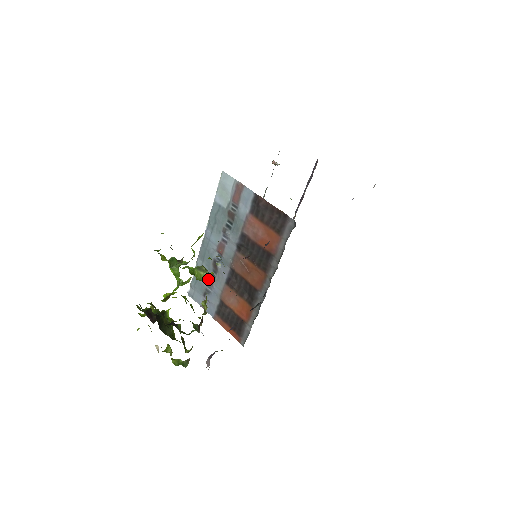
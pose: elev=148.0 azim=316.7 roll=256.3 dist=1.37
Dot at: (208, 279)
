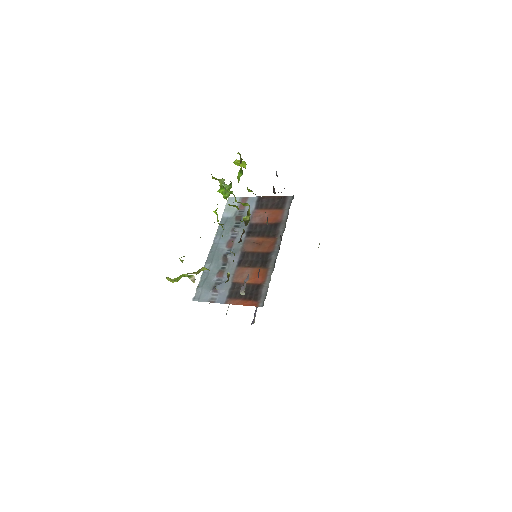
Dot at: (218, 273)
